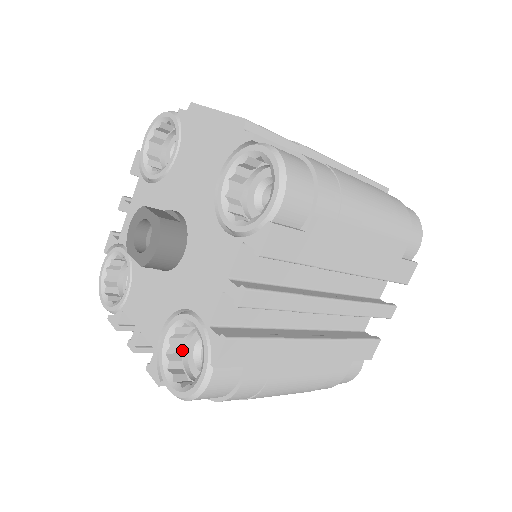
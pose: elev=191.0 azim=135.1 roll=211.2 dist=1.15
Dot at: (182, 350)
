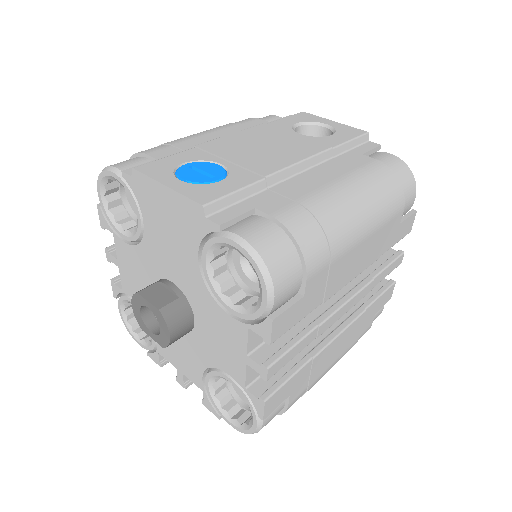
Dot at: (226, 385)
